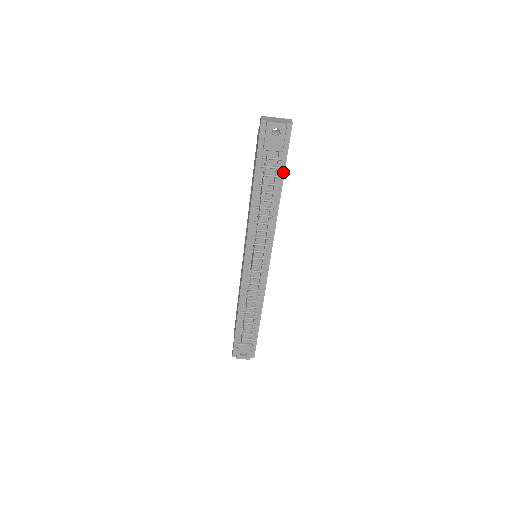
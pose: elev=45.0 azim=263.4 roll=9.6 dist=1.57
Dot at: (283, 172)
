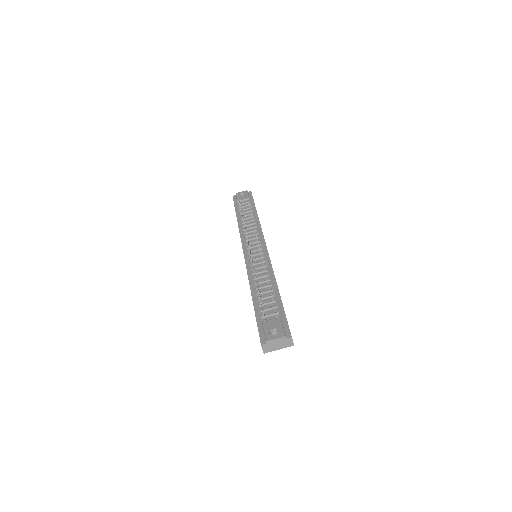
Dot at: (254, 206)
